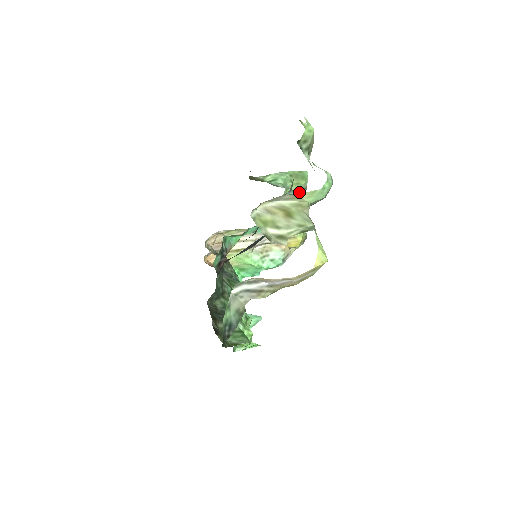
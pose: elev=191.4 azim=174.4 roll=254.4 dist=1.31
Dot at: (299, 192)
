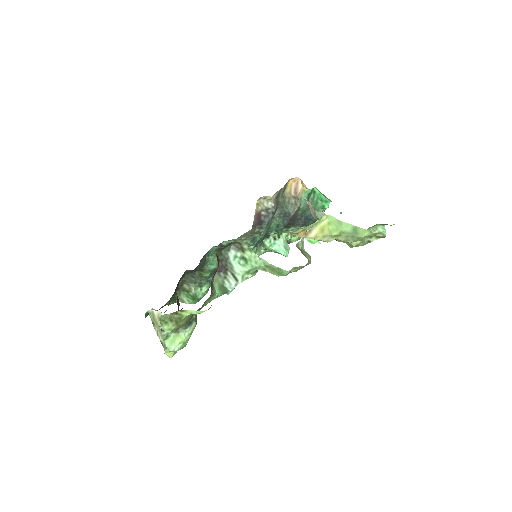
Dot at: occluded
